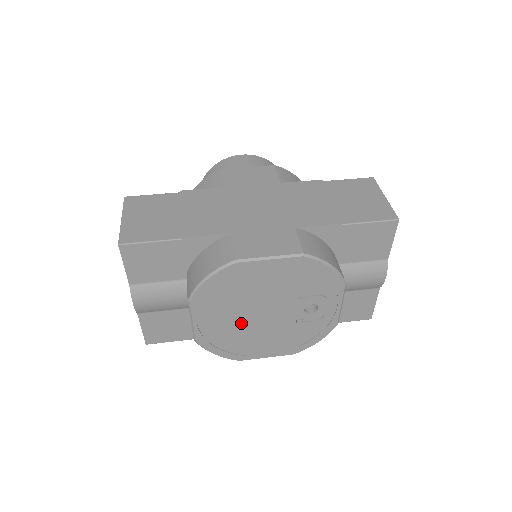
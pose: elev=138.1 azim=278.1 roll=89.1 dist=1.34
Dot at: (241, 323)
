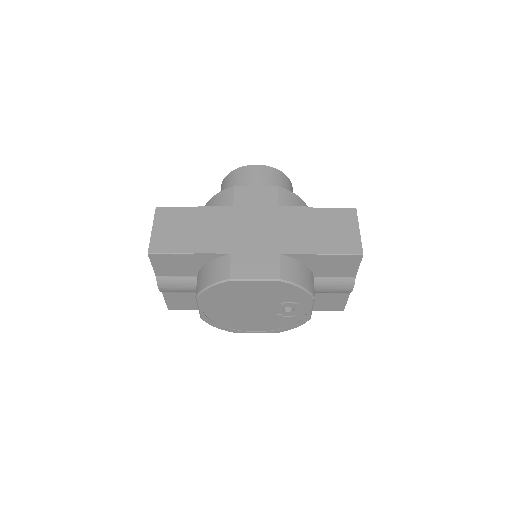
Dot at: (235, 312)
